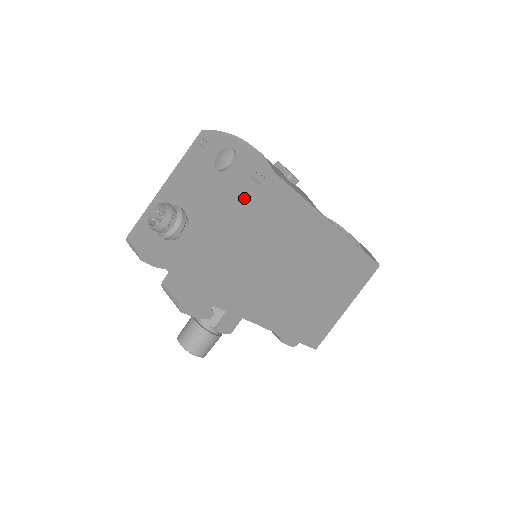
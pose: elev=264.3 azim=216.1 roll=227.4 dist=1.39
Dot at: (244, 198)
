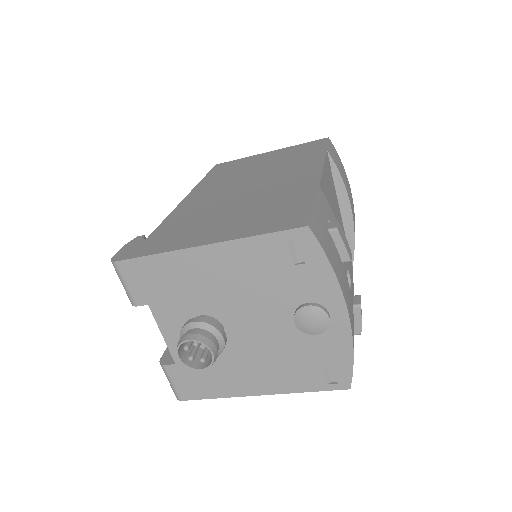
Dot at: (303, 380)
